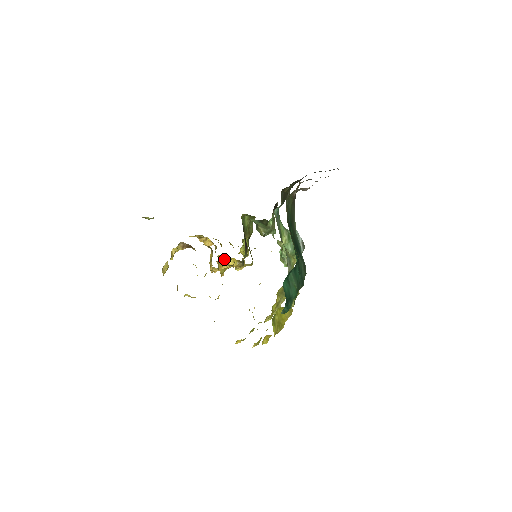
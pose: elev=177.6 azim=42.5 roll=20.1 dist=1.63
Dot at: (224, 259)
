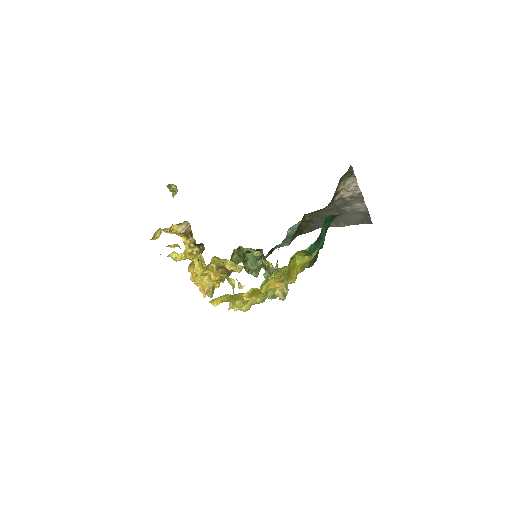
Dot at: occluded
